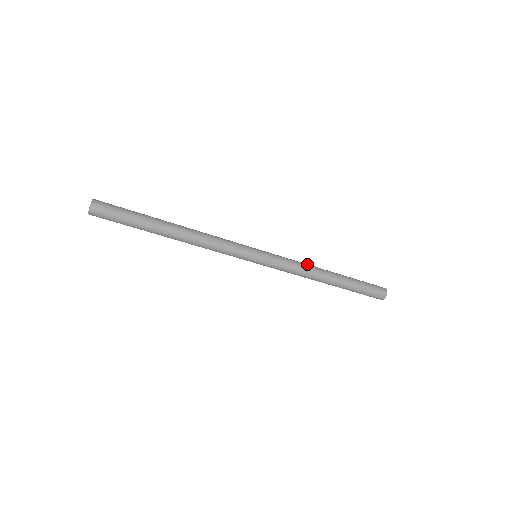
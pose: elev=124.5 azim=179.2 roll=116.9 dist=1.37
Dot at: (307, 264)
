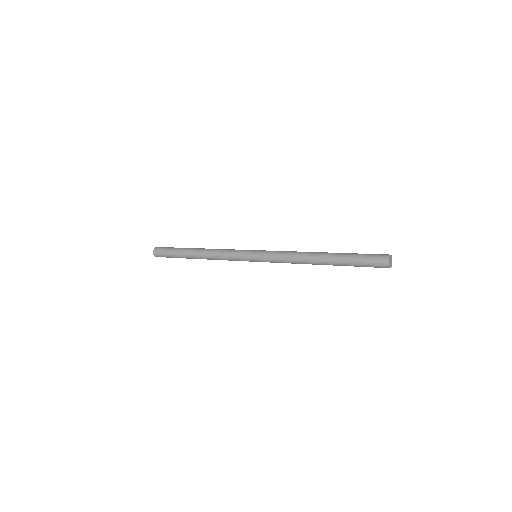
Dot at: occluded
